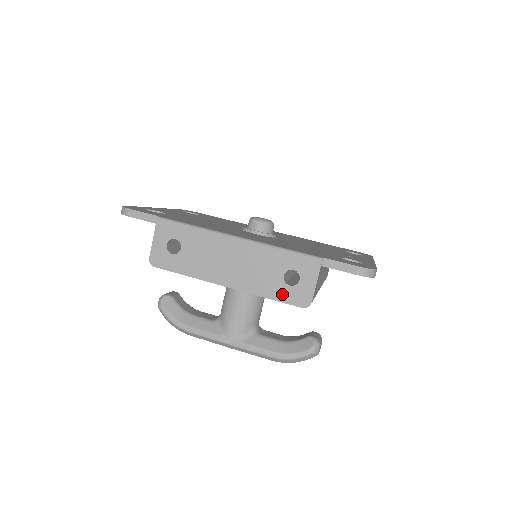
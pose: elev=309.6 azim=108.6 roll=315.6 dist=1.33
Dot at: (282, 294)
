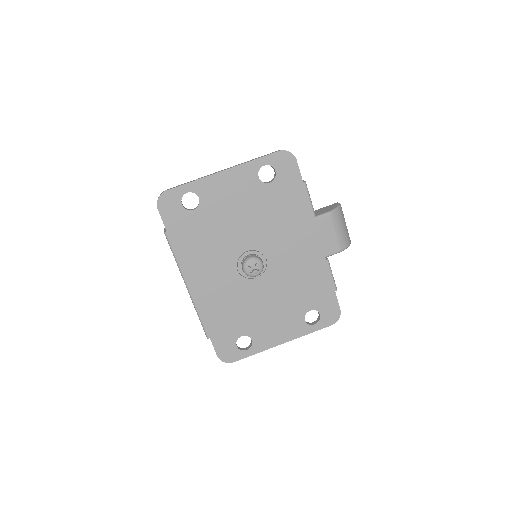
Dot at: occluded
